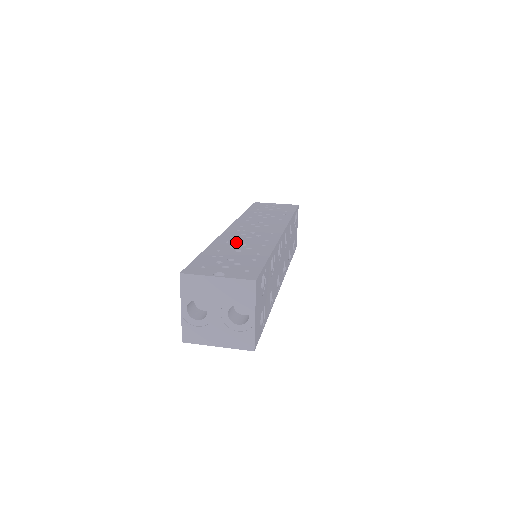
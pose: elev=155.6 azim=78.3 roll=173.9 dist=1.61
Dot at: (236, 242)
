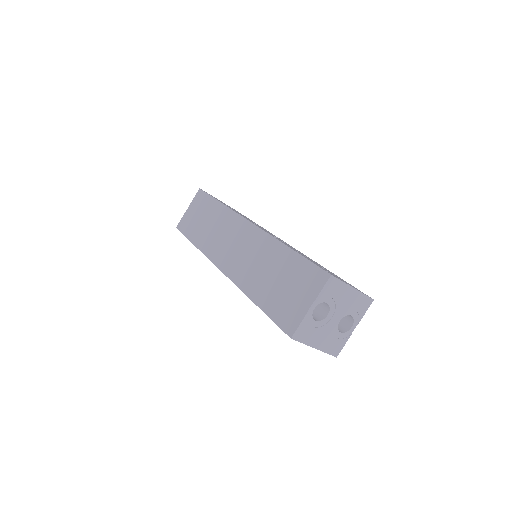
Dot at: occluded
